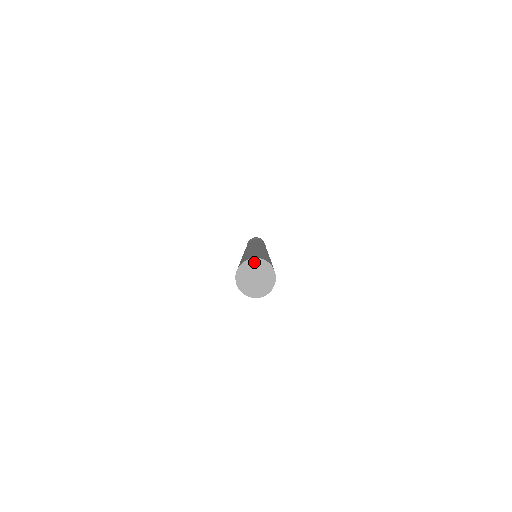
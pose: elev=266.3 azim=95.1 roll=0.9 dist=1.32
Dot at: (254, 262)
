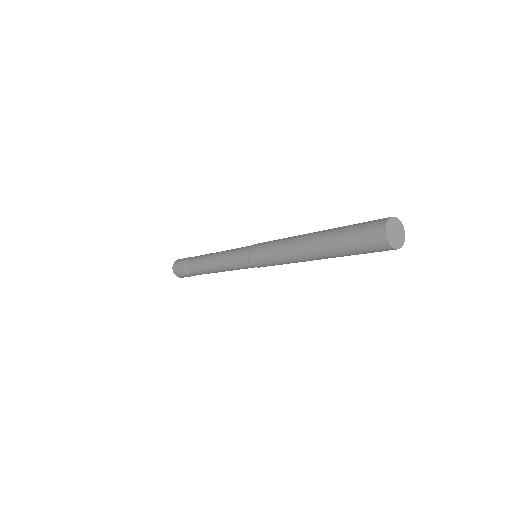
Dot at: (401, 225)
